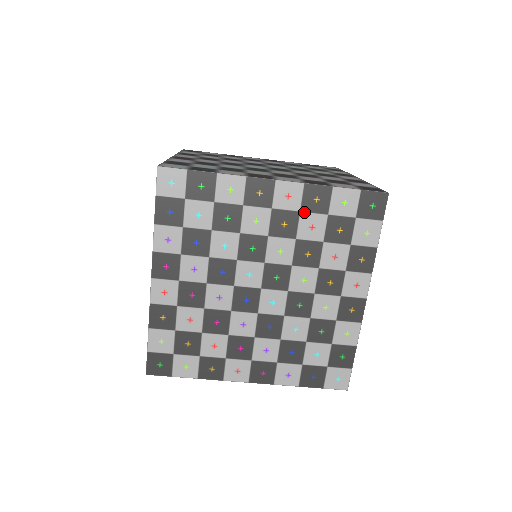
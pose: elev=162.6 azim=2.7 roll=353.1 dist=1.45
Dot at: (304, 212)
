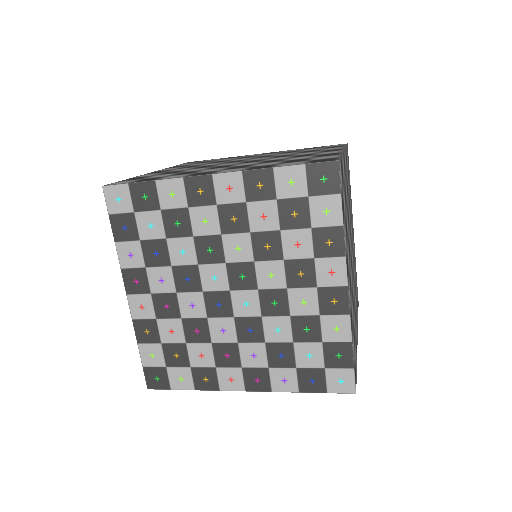
Dot at: (250, 202)
